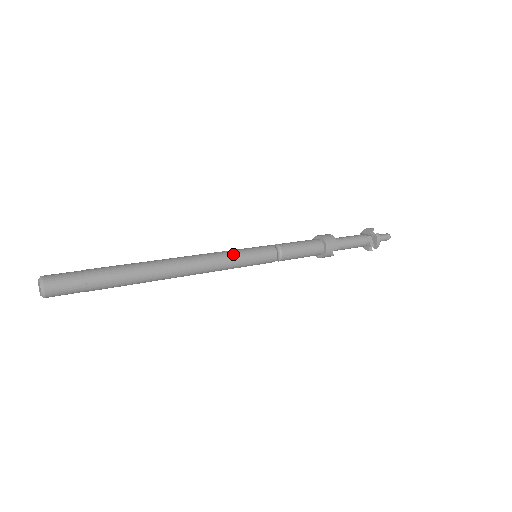
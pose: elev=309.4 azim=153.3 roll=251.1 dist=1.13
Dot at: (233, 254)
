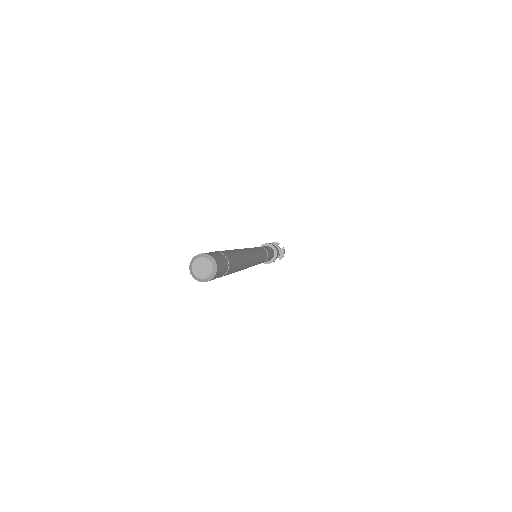
Dot at: (259, 252)
